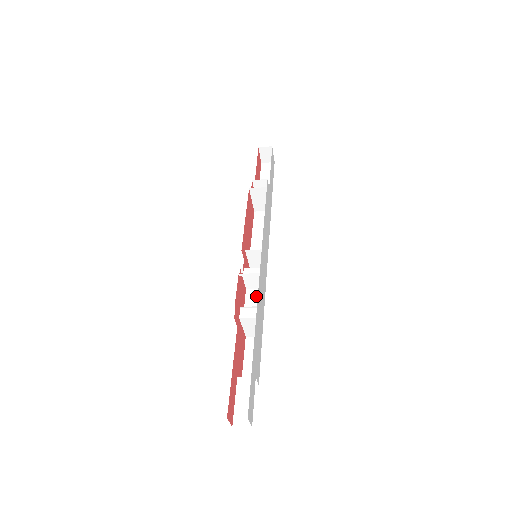
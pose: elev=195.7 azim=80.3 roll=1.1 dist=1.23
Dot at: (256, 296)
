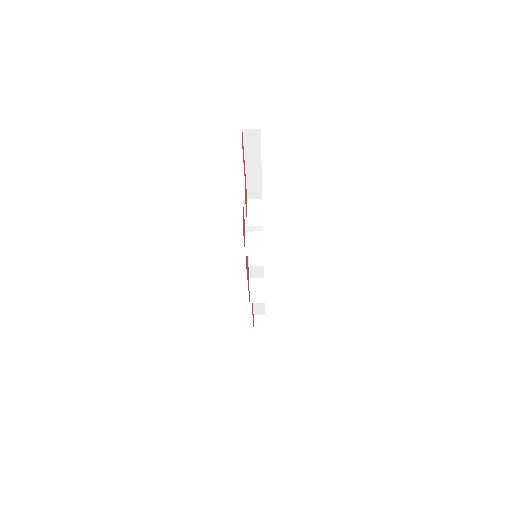
Dot at: occluded
